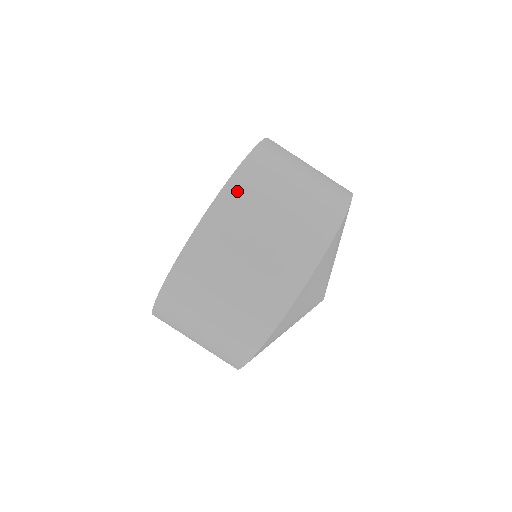
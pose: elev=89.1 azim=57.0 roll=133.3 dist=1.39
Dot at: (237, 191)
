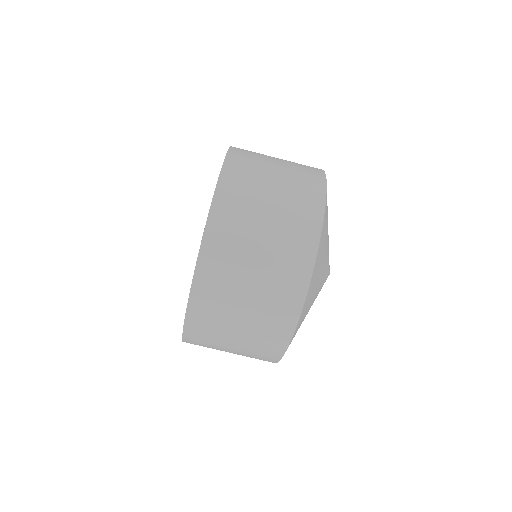
Dot at: (240, 150)
